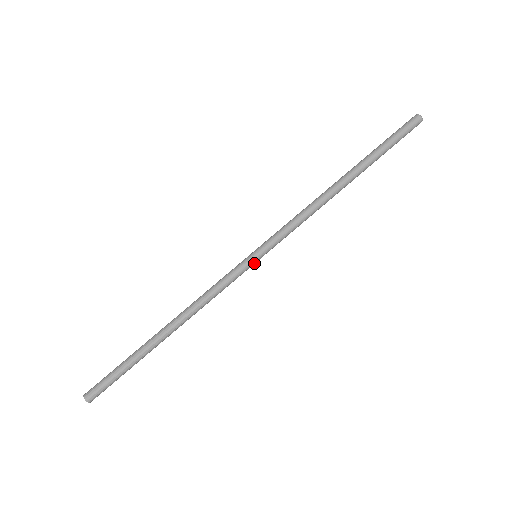
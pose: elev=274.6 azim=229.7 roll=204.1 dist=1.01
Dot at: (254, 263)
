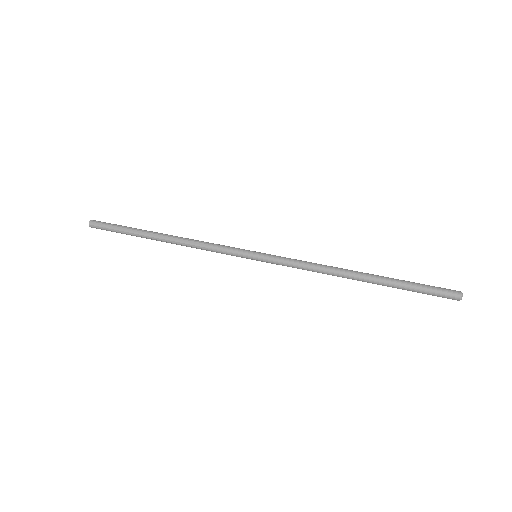
Dot at: (250, 258)
